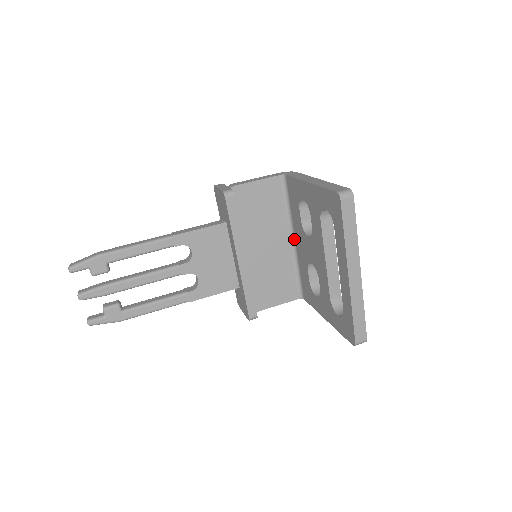
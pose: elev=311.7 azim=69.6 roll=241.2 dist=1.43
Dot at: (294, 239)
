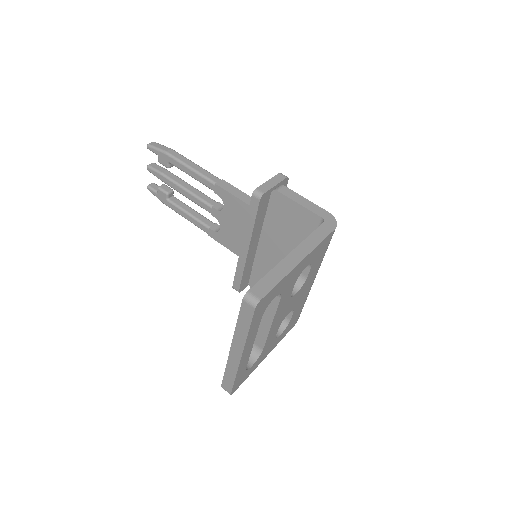
Dot at: occluded
